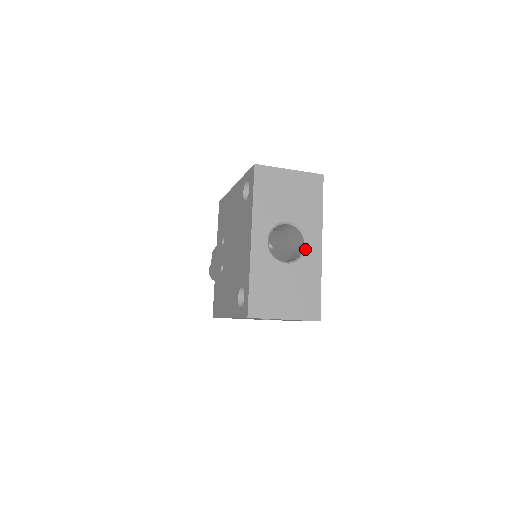
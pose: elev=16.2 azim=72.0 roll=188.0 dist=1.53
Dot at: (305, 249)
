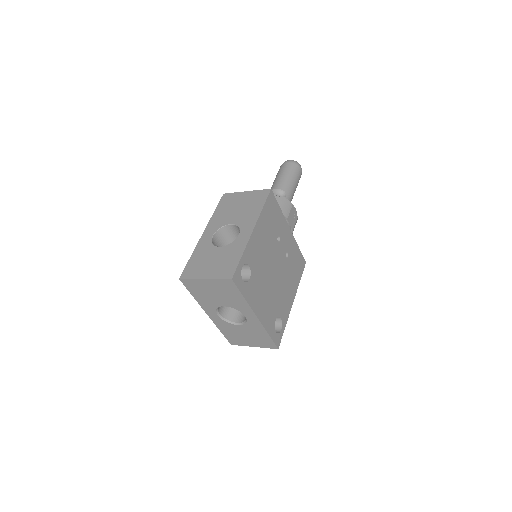
Dot at: (246, 318)
